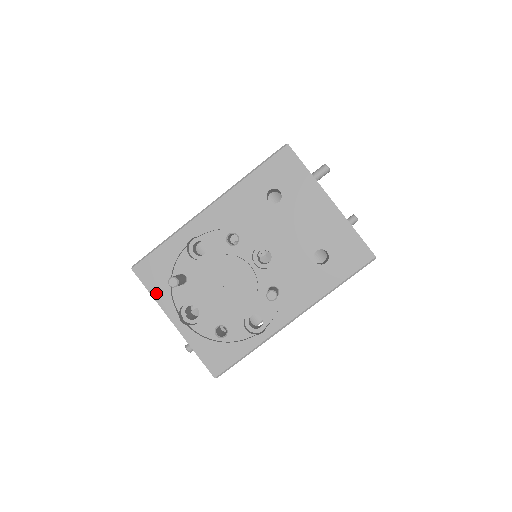
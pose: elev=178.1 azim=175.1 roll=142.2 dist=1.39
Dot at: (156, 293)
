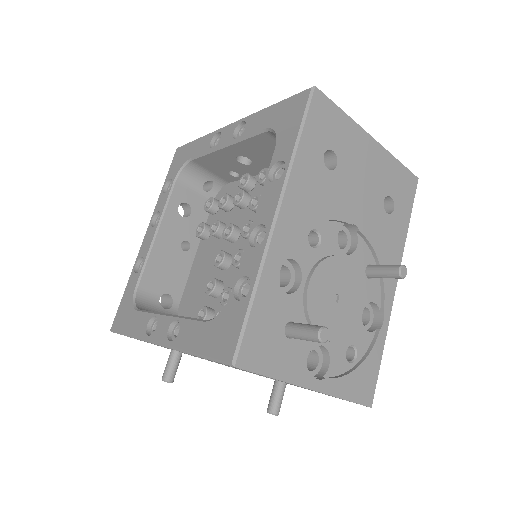
Dot at: (278, 371)
